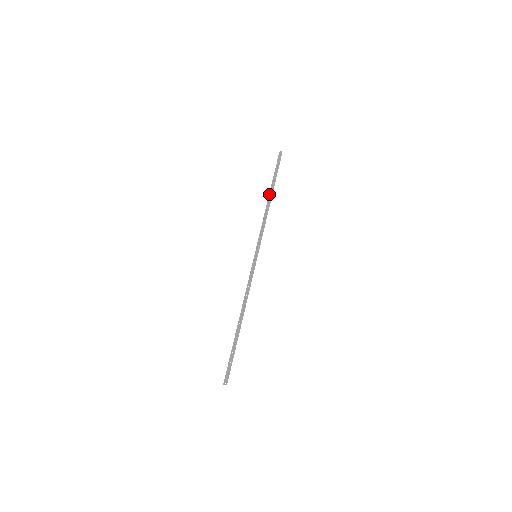
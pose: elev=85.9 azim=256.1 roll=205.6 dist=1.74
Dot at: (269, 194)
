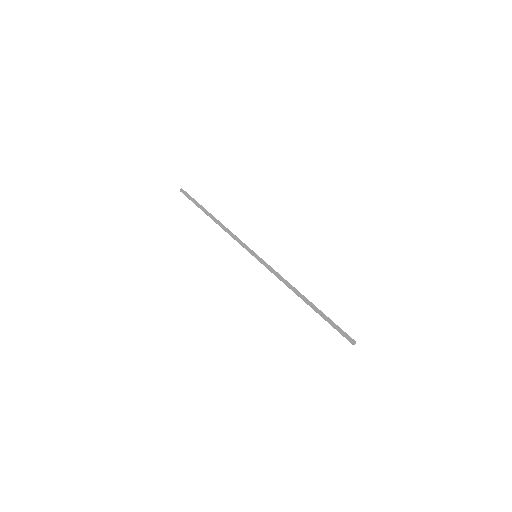
Dot at: (210, 217)
